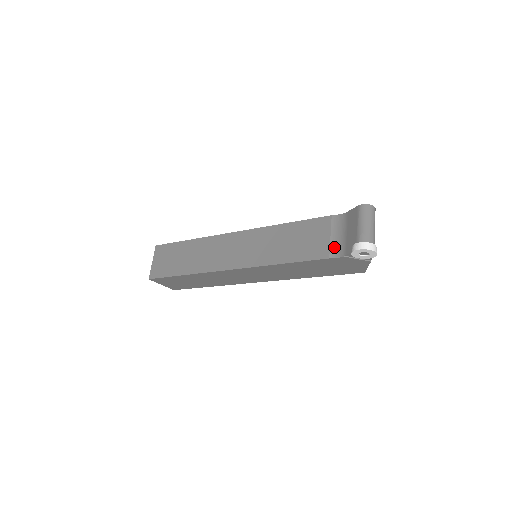
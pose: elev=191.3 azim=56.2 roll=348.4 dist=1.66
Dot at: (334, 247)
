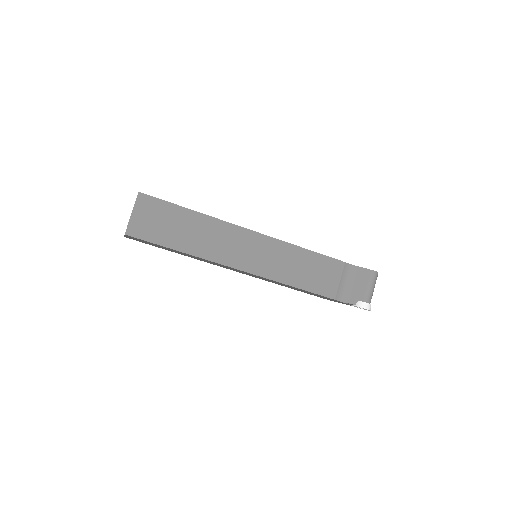
Dot at: (340, 291)
